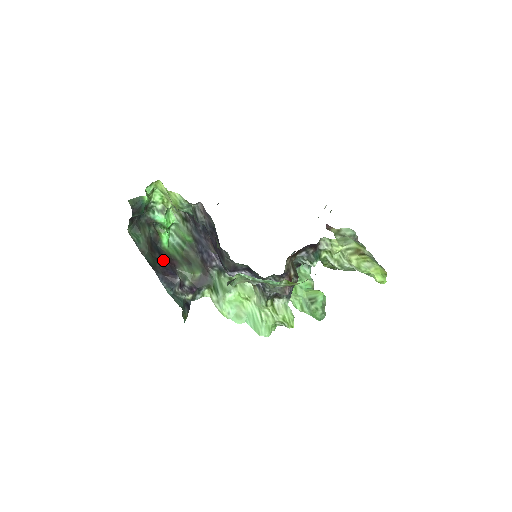
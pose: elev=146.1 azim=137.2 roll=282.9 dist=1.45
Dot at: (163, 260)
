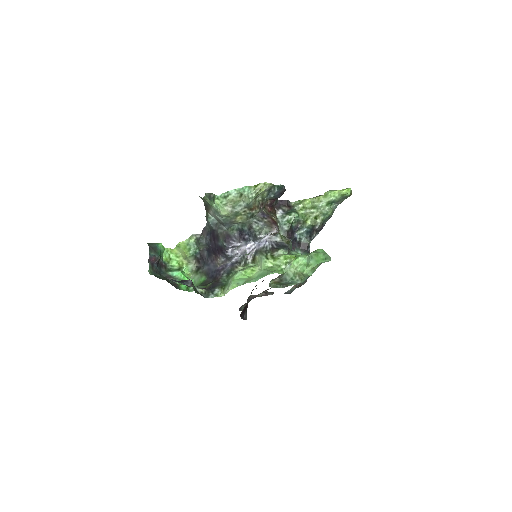
Dot at: occluded
